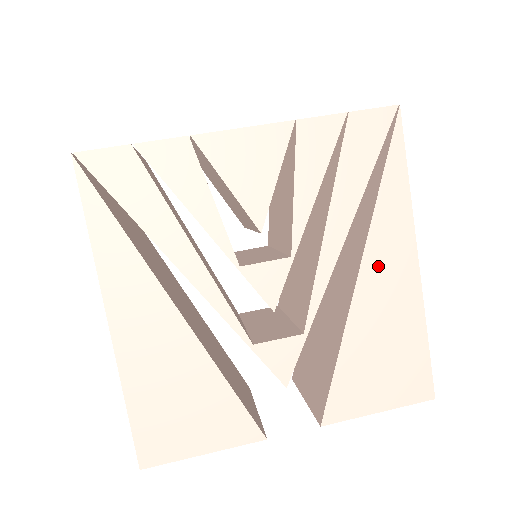
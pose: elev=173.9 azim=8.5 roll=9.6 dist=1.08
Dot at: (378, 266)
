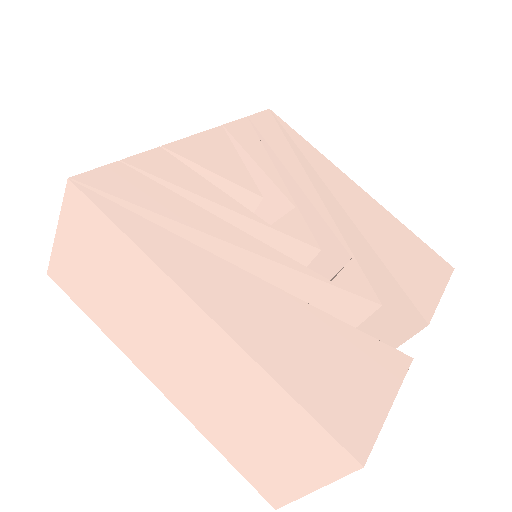
Dot at: (345, 197)
